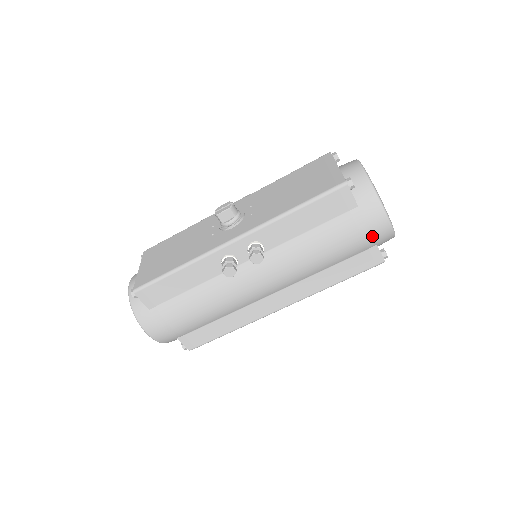
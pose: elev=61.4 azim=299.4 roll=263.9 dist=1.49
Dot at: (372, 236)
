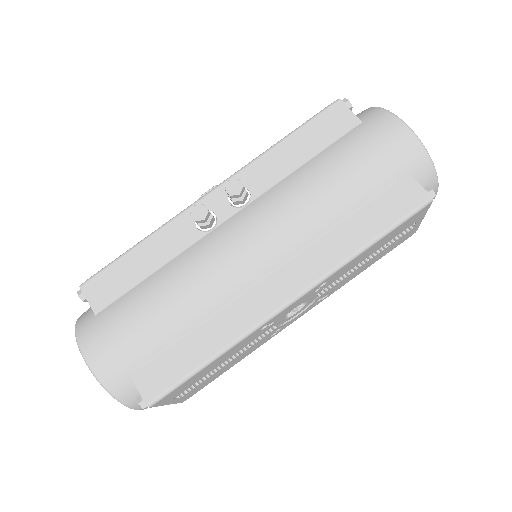
Dot at: (393, 151)
